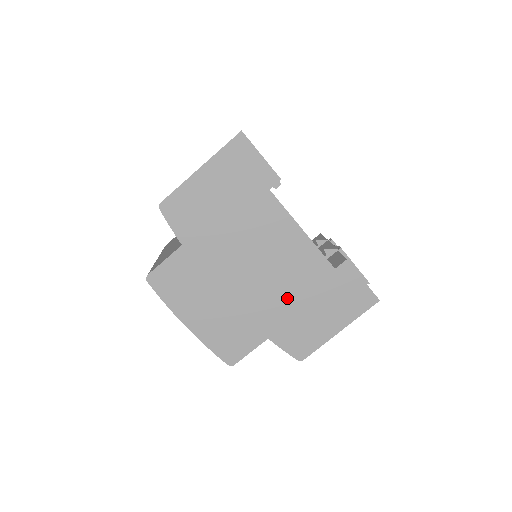
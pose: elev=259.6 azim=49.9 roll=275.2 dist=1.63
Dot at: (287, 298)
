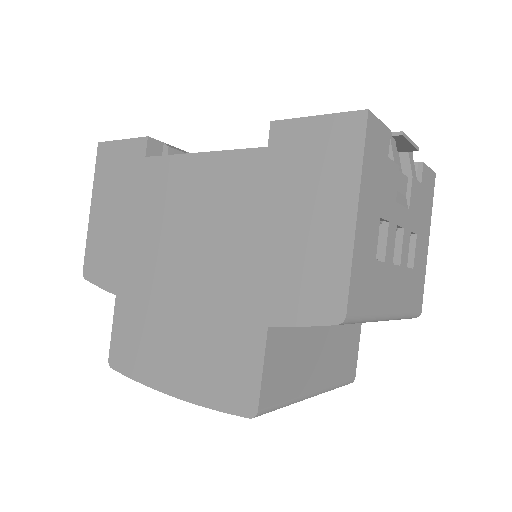
Dot at: (245, 245)
